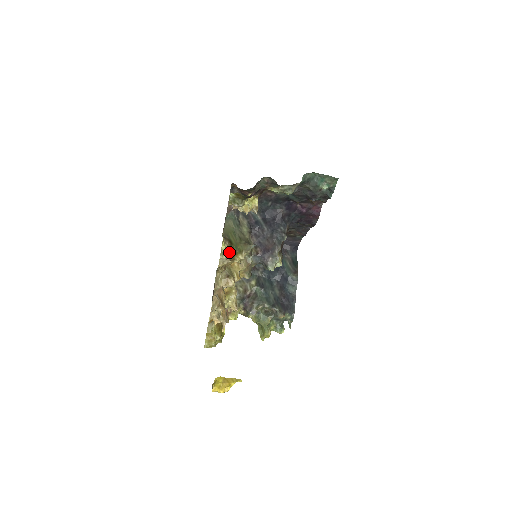
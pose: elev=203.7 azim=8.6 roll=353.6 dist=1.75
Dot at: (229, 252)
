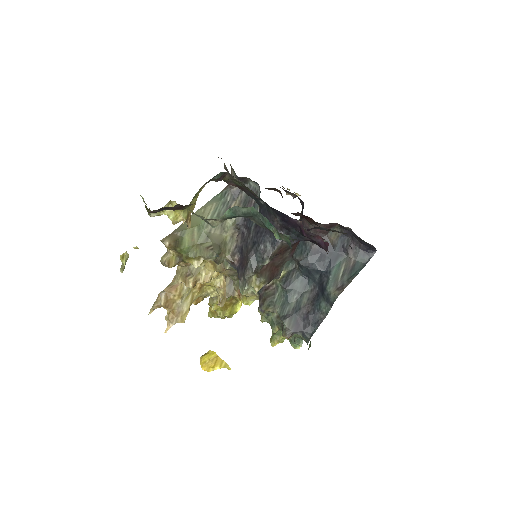
Dot at: (176, 254)
